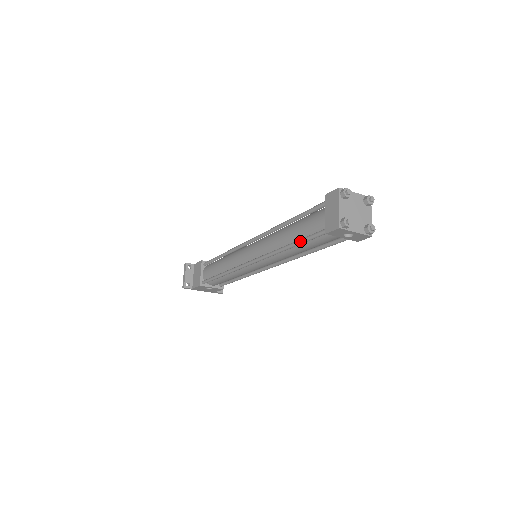
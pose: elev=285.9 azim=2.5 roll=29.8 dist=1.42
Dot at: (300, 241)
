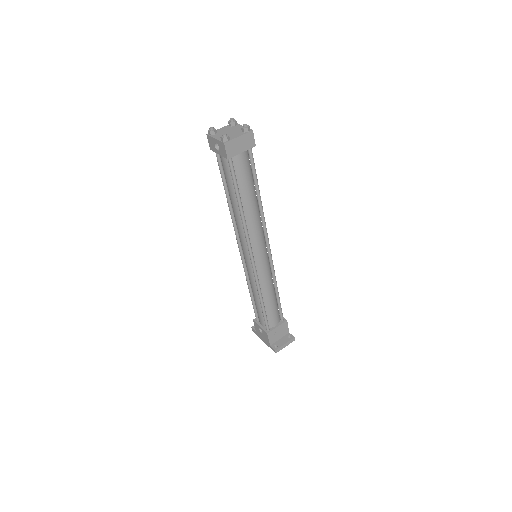
Dot at: (223, 181)
